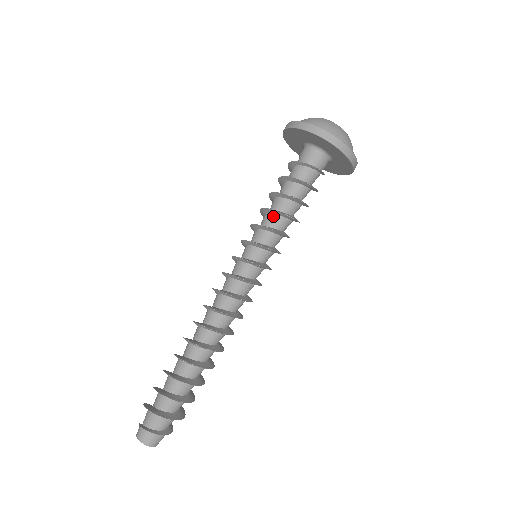
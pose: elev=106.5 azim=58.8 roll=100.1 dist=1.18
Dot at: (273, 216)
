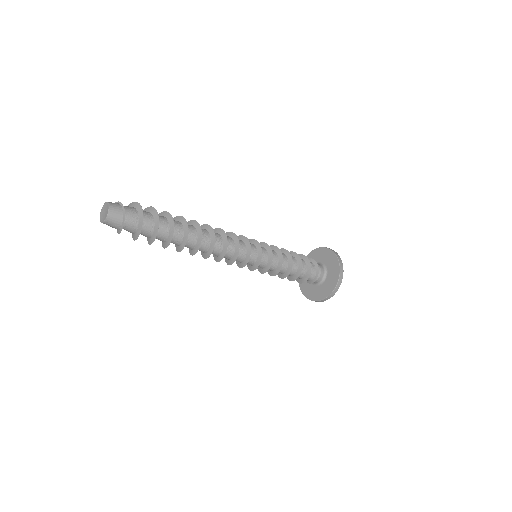
Dot at: (284, 254)
